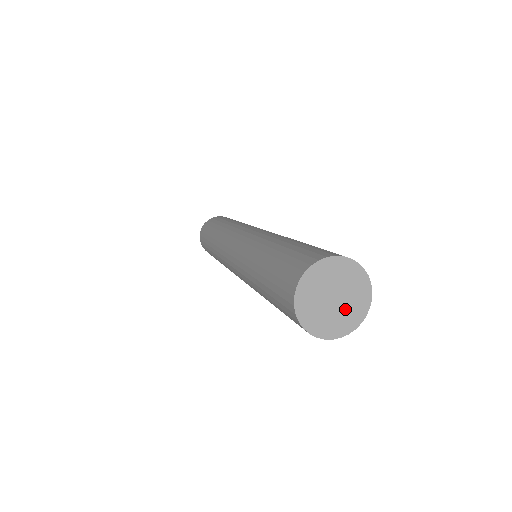
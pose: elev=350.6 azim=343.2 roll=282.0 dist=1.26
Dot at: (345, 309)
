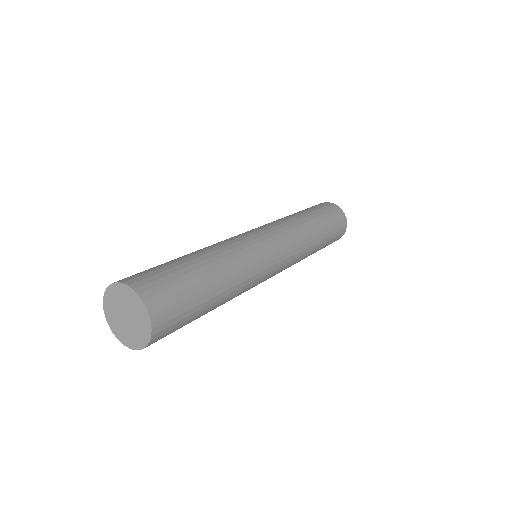
Dot at: (136, 325)
